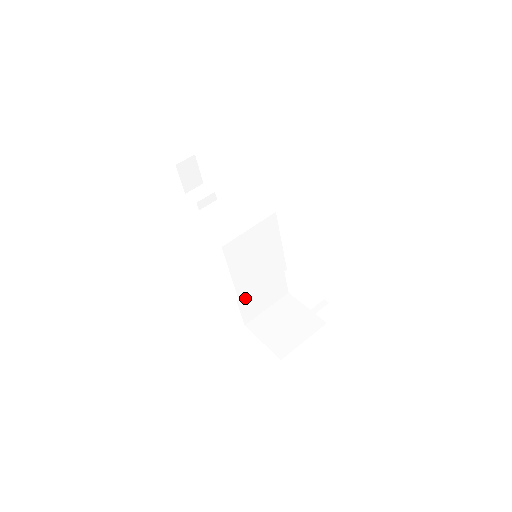
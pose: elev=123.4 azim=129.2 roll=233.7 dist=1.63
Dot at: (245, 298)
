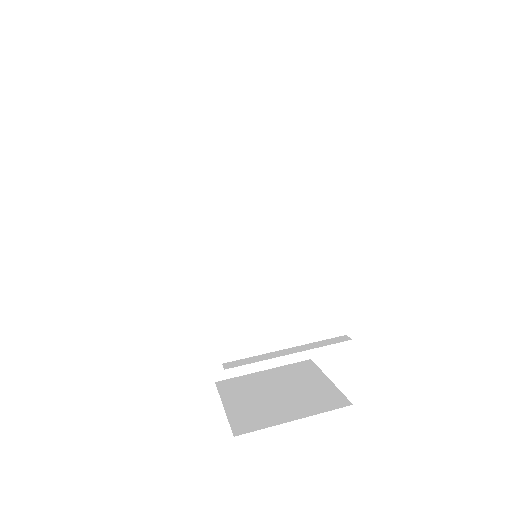
Dot at: (218, 316)
